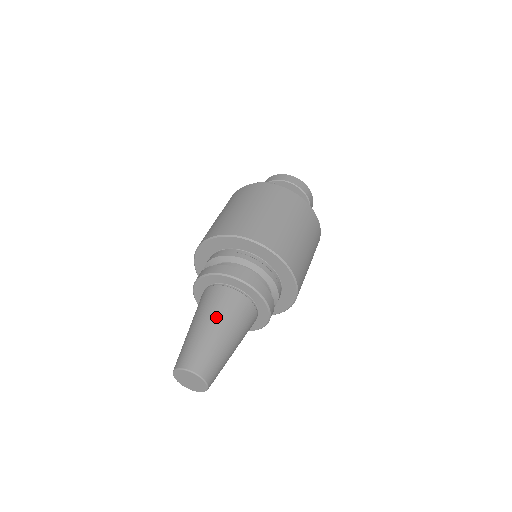
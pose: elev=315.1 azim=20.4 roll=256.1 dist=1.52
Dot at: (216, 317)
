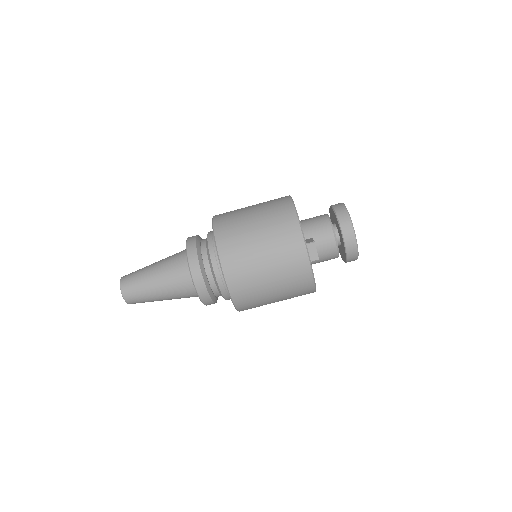
Dot at: (166, 291)
